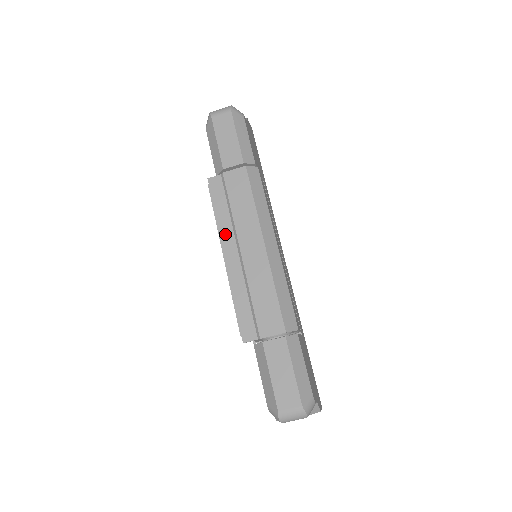
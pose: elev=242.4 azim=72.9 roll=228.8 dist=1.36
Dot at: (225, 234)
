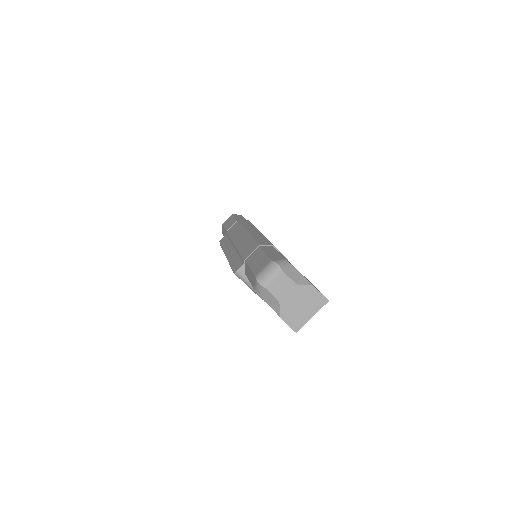
Dot at: (227, 248)
